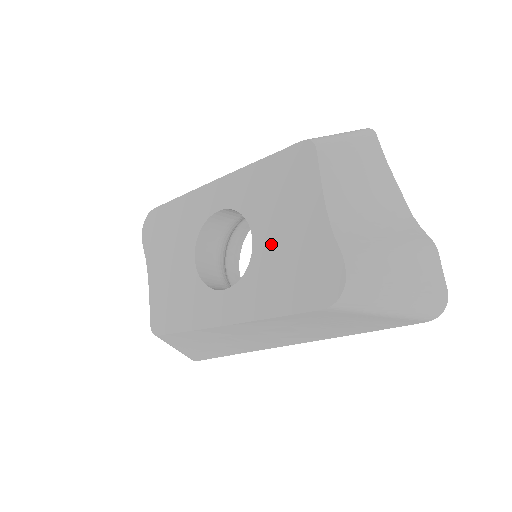
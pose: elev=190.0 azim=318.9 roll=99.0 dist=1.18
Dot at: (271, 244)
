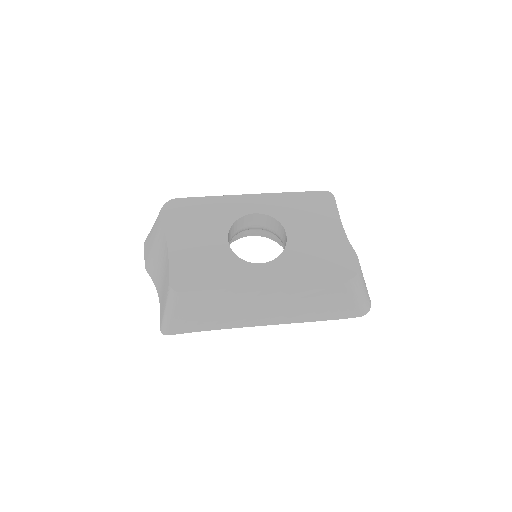
Dot at: (303, 240)
